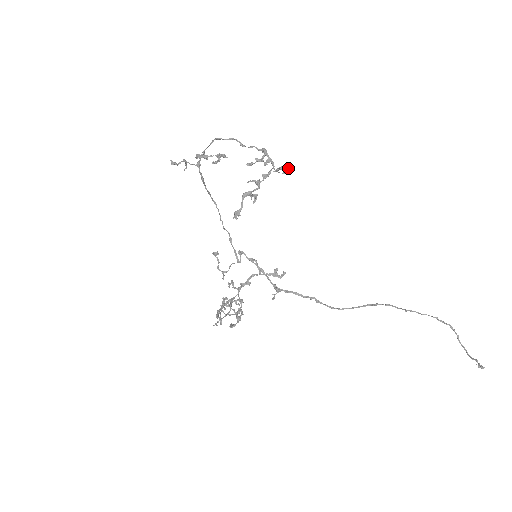
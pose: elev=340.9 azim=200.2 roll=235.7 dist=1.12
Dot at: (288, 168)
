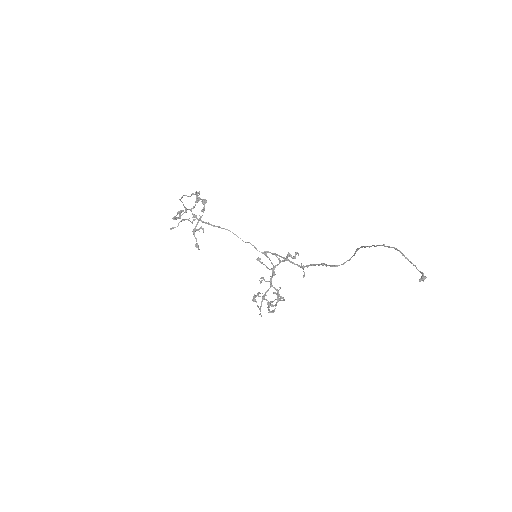
Dot at: (205, 199)
